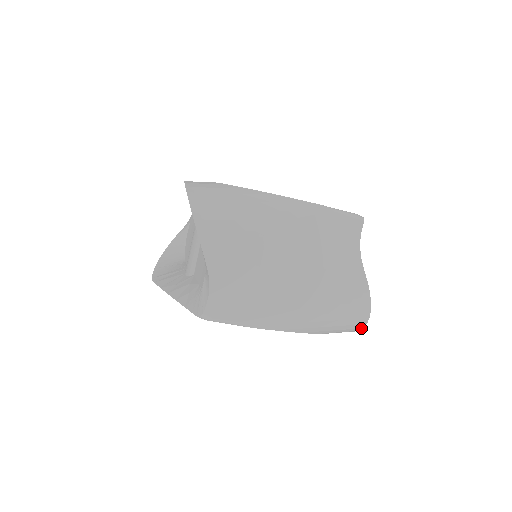
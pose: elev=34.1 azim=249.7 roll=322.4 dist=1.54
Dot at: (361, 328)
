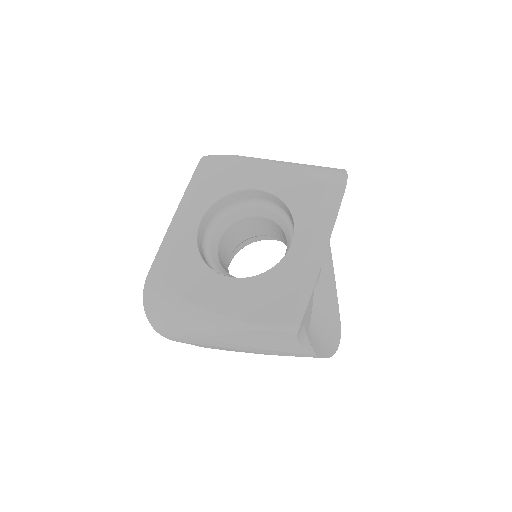
Dot at: (337, 345)
